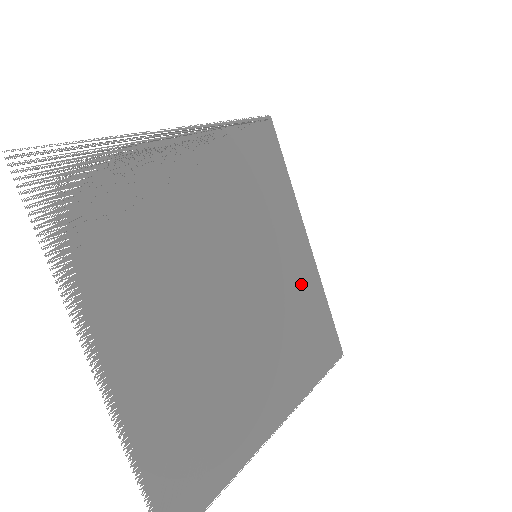
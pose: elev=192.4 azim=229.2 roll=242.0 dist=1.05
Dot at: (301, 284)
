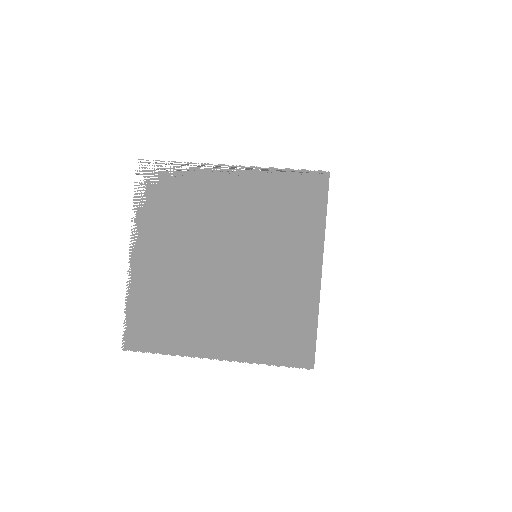
Dot at: (293, 295)
